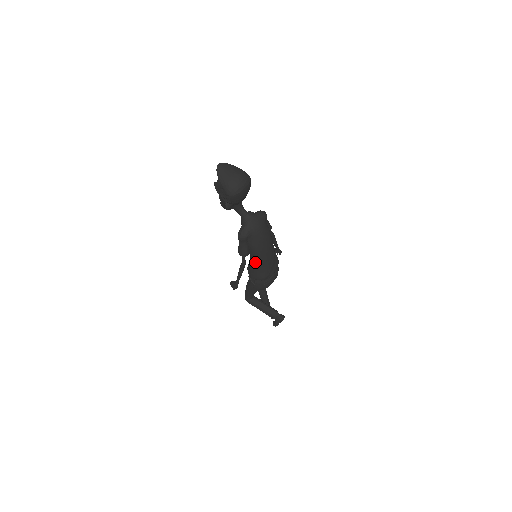
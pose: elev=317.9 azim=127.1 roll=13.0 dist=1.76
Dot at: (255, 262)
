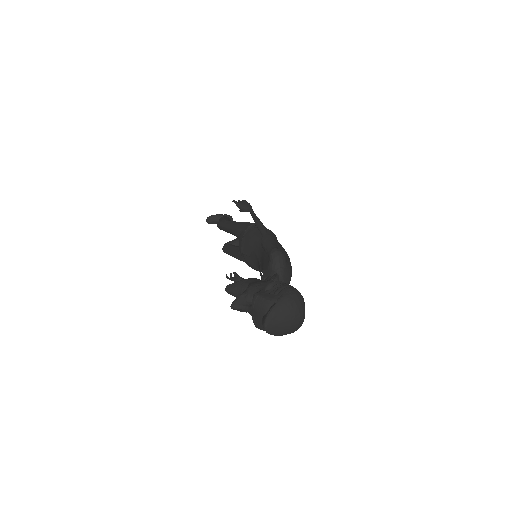
Dot at: occluded
